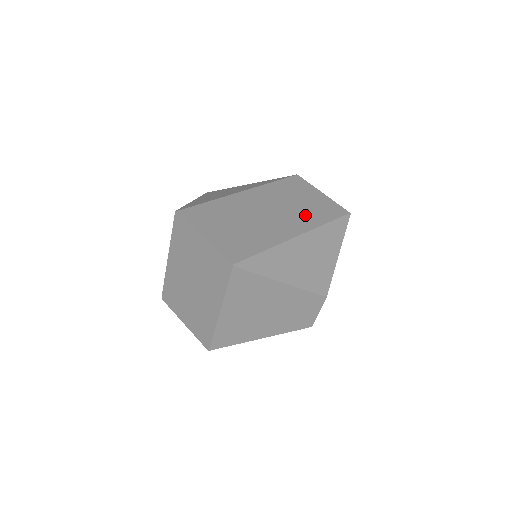
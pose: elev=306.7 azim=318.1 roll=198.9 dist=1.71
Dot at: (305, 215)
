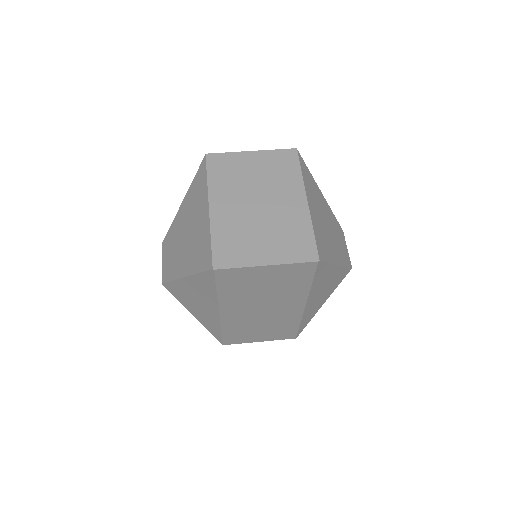
Dot at: occluded
